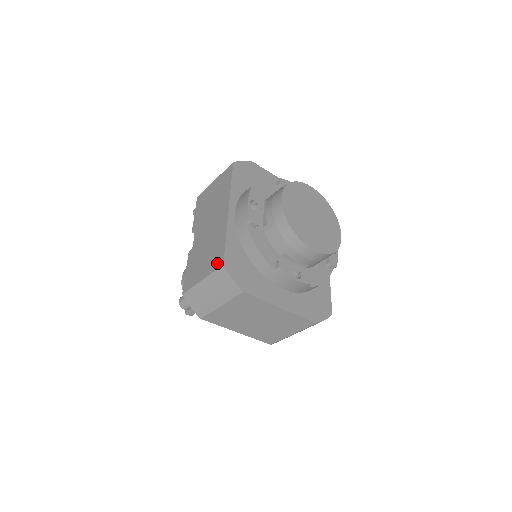
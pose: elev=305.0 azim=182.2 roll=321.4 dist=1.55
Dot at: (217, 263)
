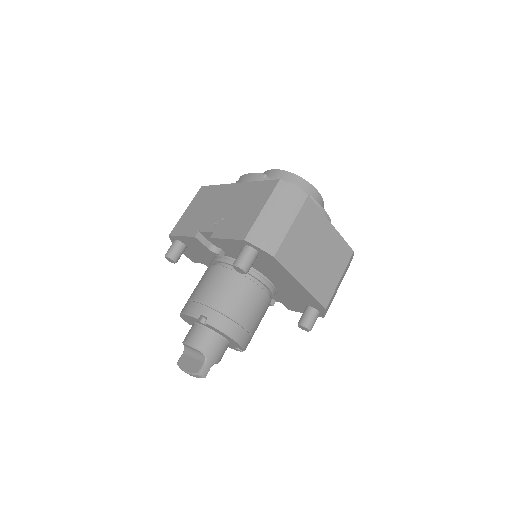
Dot at: (270, 187)
